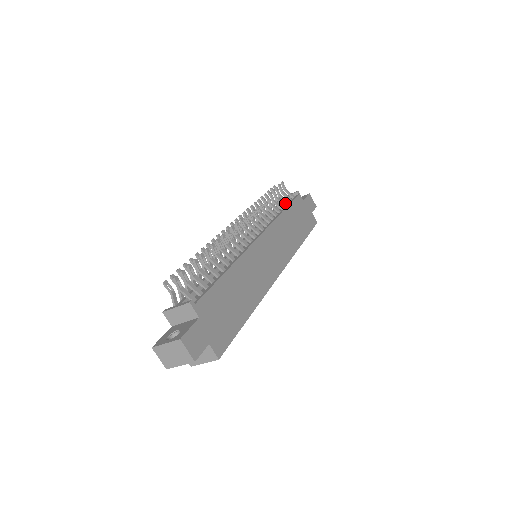
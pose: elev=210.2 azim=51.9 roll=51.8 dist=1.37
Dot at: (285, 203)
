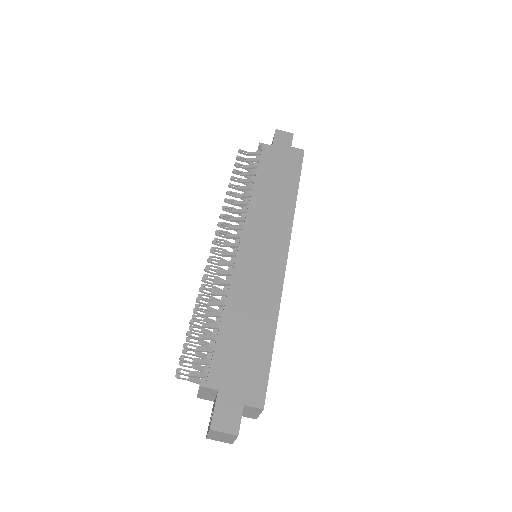
Dot at: occluded
